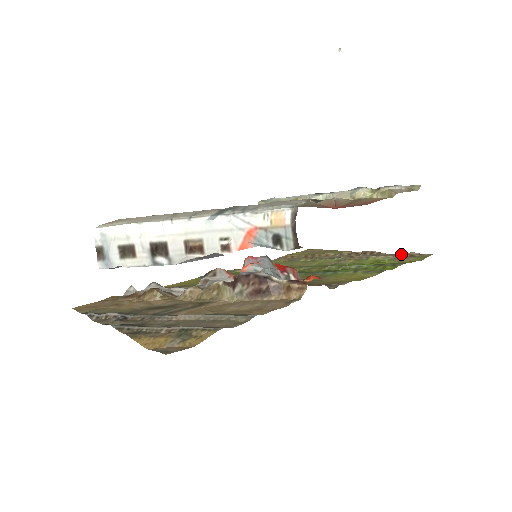
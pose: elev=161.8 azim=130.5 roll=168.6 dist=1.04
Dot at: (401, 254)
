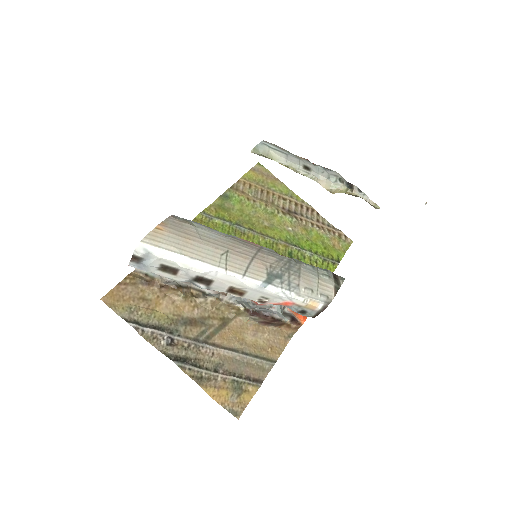
Dot at: (333, 226)
